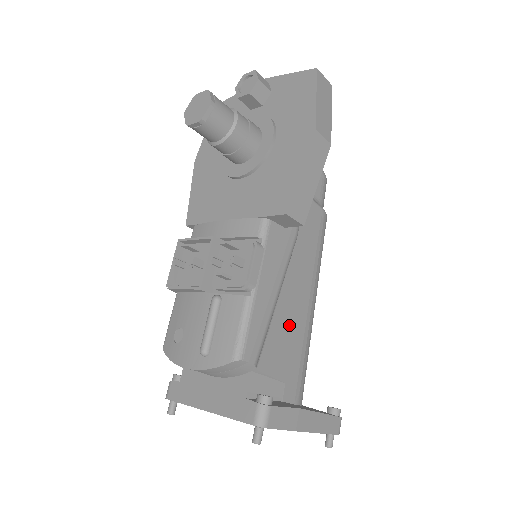
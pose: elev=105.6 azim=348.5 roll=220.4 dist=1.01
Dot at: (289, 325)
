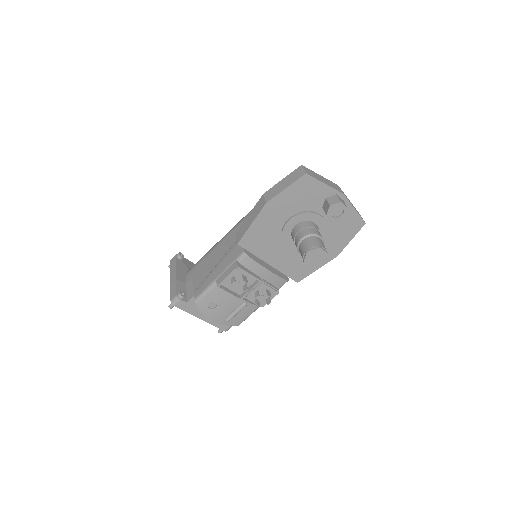
Dot at: occluded
